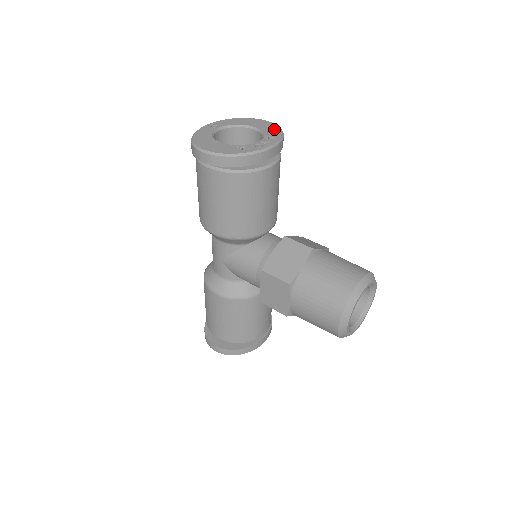
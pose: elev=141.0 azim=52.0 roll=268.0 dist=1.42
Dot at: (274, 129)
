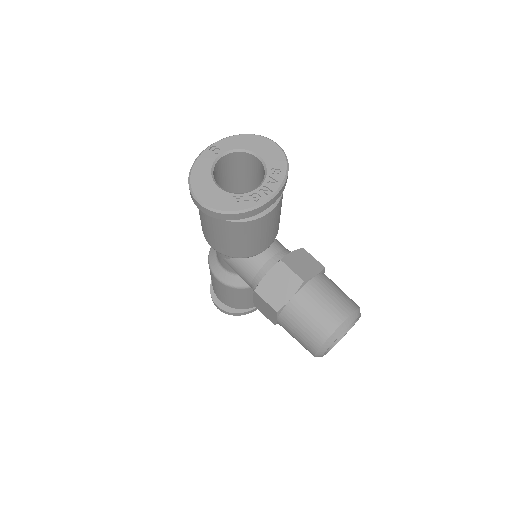
Dot at: (279, 163)
